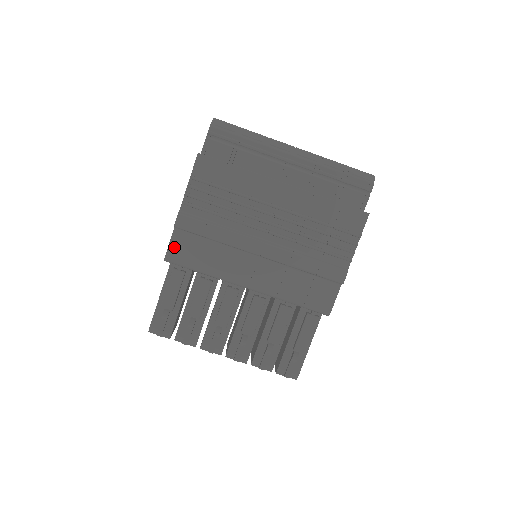
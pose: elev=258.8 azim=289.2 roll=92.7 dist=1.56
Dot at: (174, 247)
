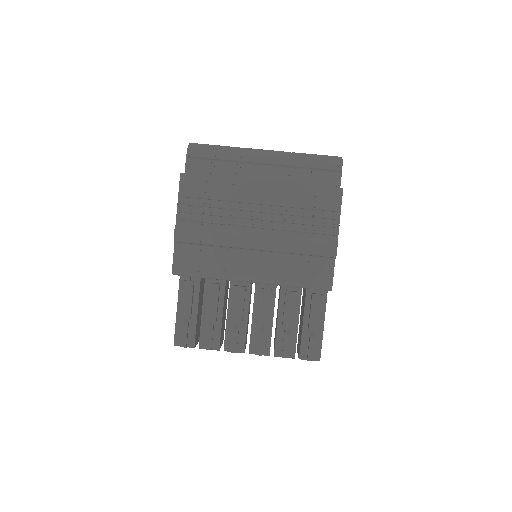
Dot at: (178, 260)
